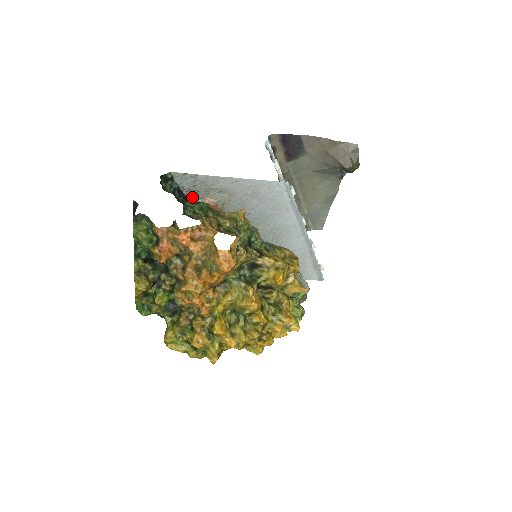
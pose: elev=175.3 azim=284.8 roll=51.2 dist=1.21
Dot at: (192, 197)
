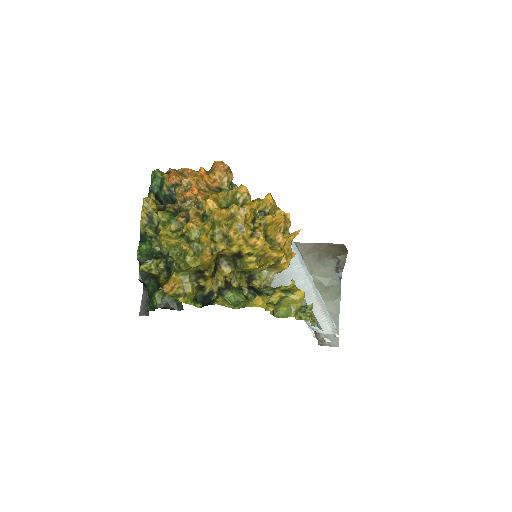
Dot at: occluded
